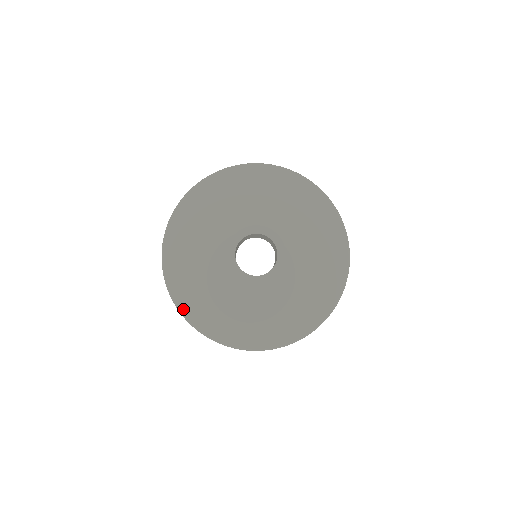
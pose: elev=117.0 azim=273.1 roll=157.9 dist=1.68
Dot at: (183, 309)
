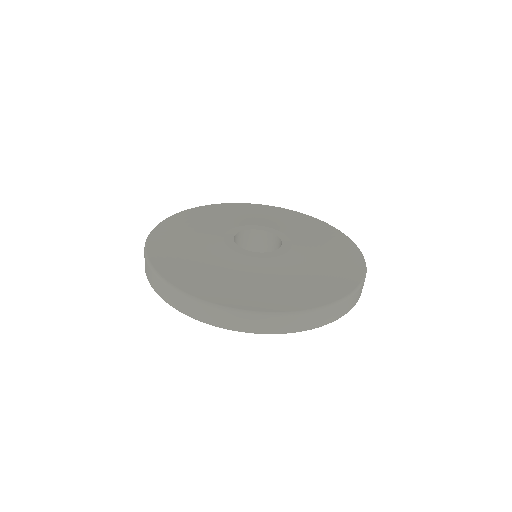
Dot at: (198, 294)
